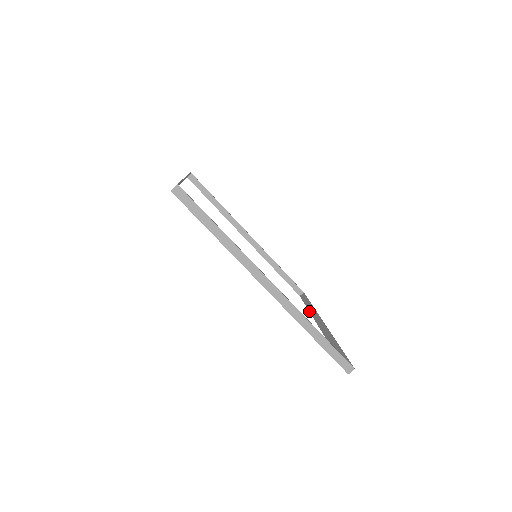
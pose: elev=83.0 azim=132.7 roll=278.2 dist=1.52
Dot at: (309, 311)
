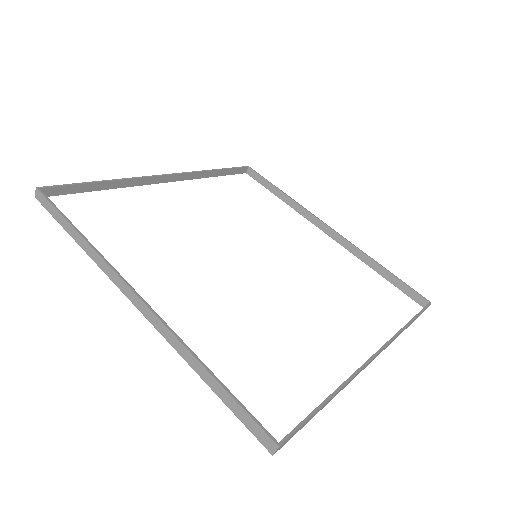
Dot at: occluded
